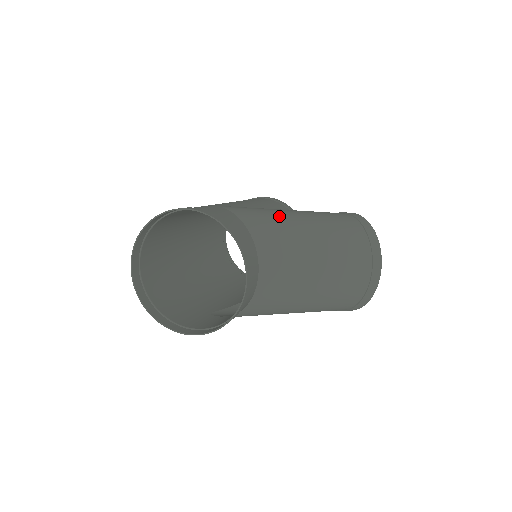
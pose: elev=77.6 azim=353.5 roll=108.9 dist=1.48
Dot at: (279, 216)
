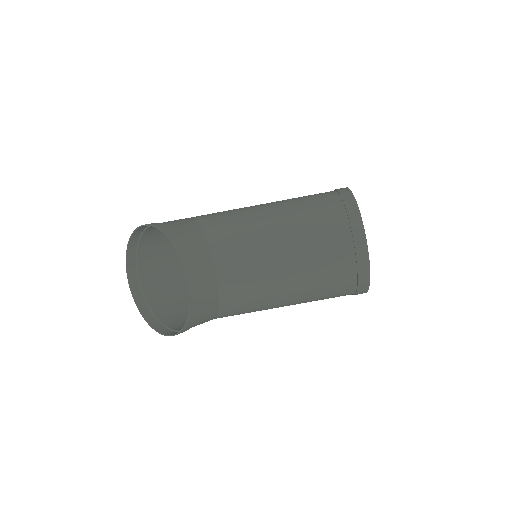
Dot at: (243, 211)
